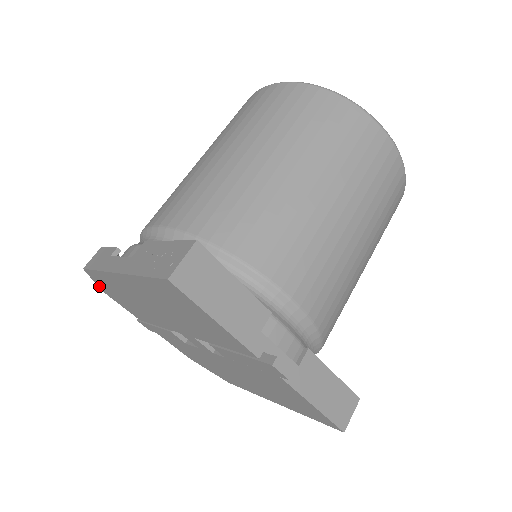
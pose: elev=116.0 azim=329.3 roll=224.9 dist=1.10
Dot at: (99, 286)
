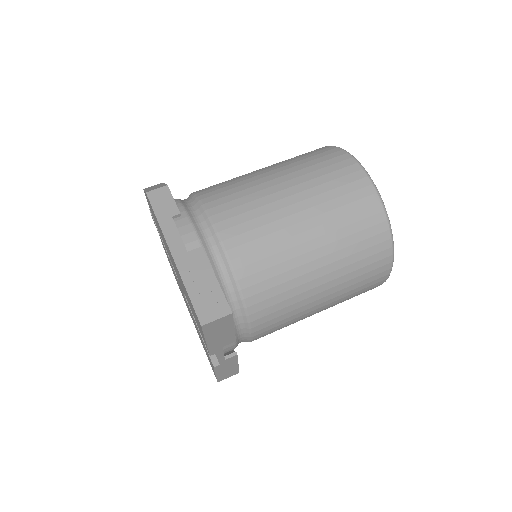
Dot at: occluded
